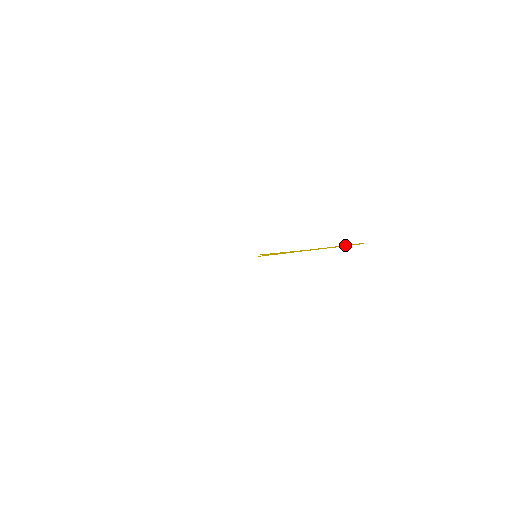
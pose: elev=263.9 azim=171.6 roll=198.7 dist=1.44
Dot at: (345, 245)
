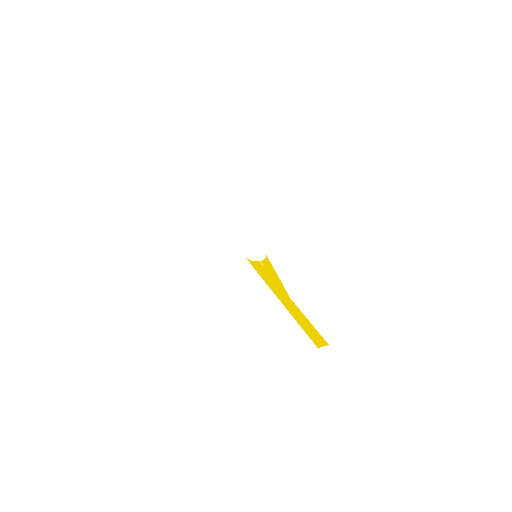
Dot at: (312, 328)
